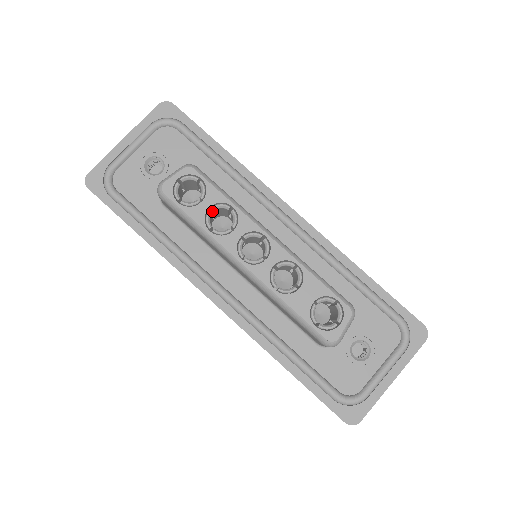
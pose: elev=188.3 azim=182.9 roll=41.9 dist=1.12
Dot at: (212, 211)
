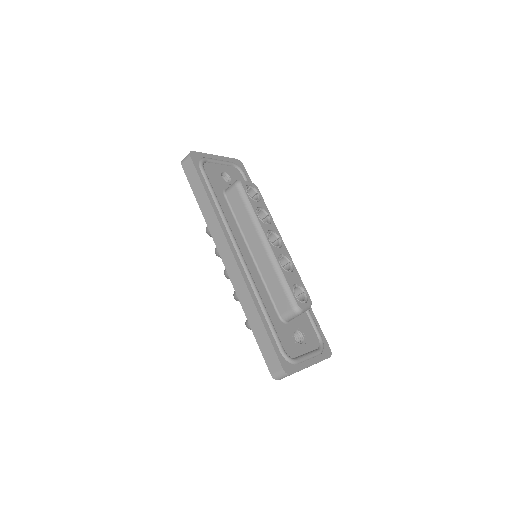
Dot at: occluded
